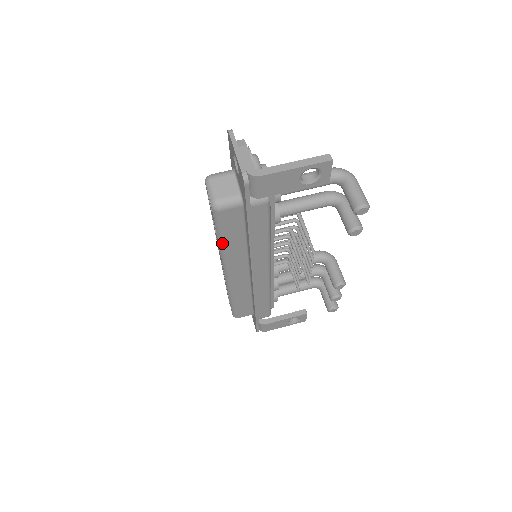
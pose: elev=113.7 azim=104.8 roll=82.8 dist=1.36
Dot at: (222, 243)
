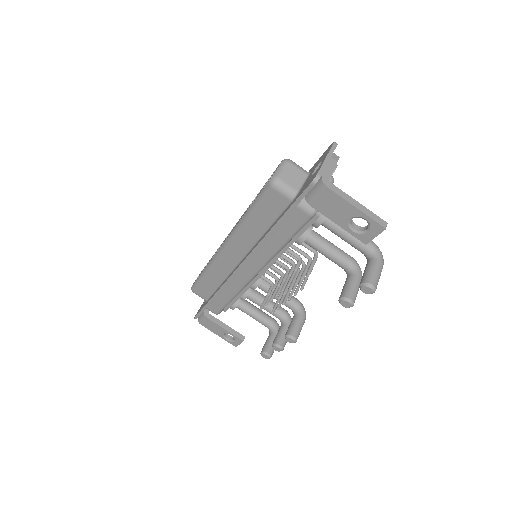
Dot at: (247, 216)
